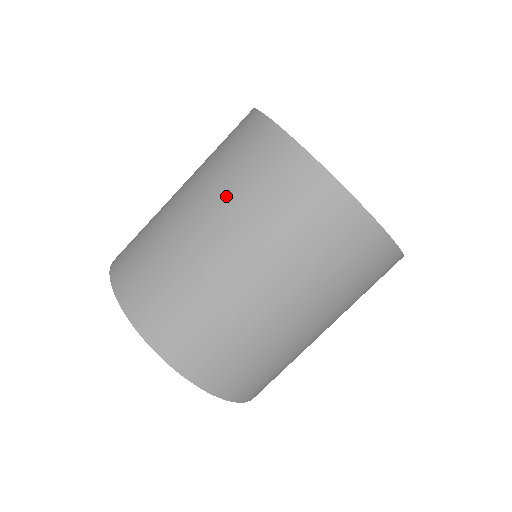
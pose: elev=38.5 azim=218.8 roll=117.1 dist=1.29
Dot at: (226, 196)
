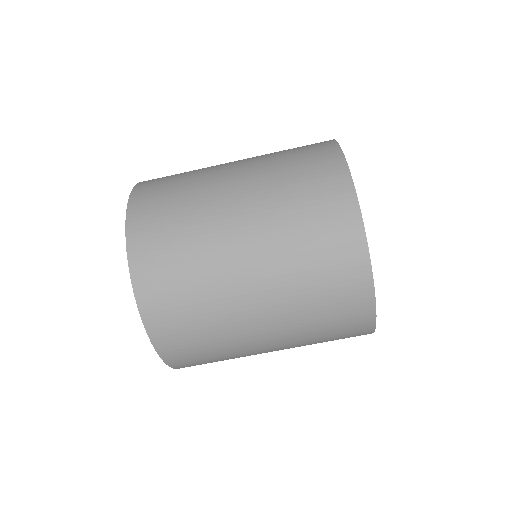
Dot at: (265, 158)
